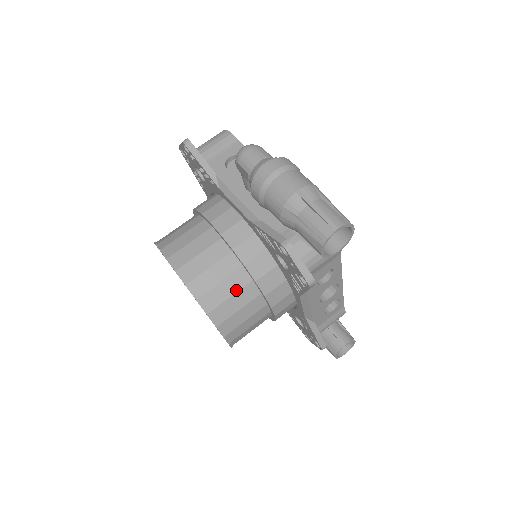
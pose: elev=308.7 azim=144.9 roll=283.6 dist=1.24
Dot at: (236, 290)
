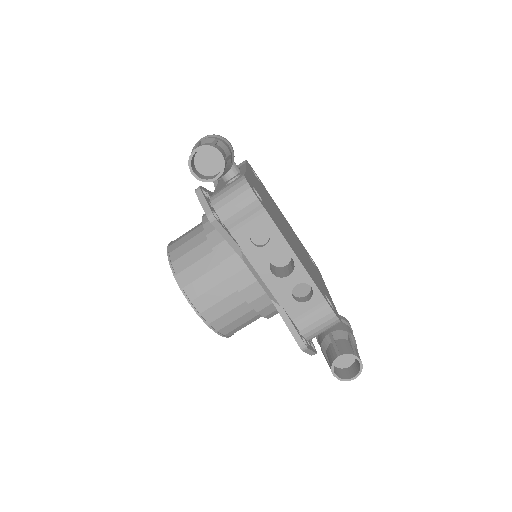
Dot at: (200, 258)
